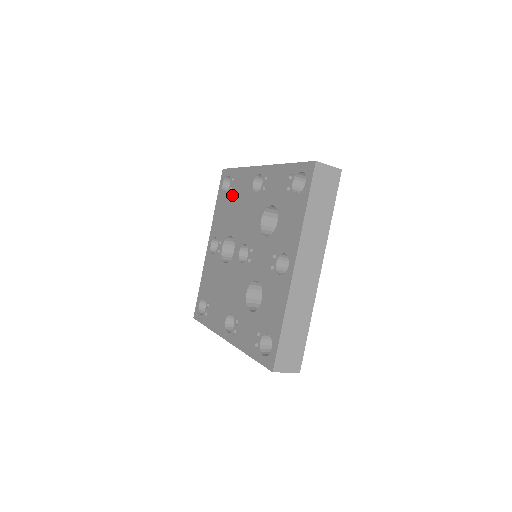
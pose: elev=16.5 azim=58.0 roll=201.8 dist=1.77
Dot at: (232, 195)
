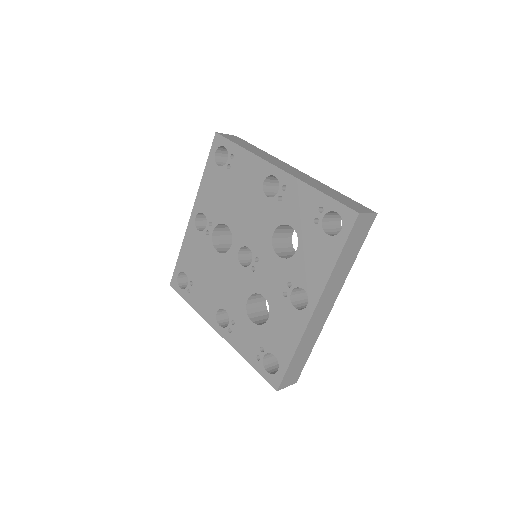
Dot at: (230, 177)
